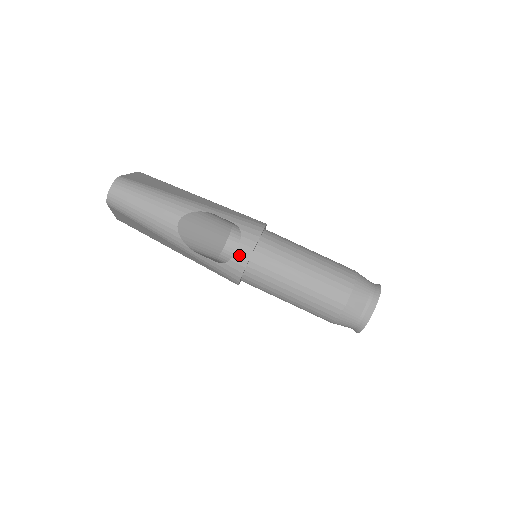
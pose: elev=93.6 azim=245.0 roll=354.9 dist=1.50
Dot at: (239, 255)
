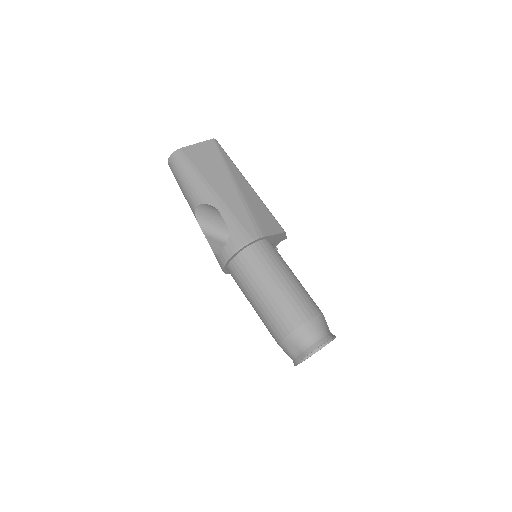
Dot at: (221, 257)
